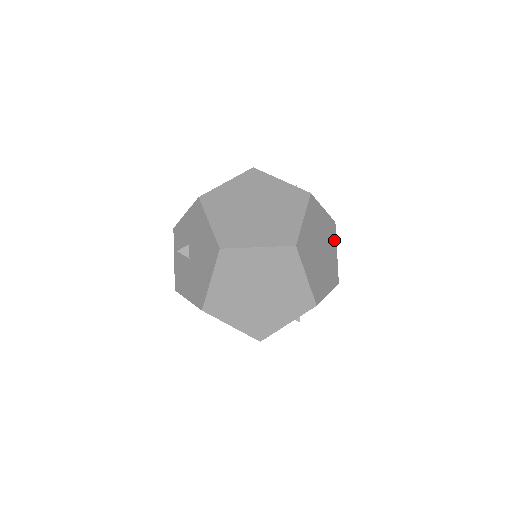
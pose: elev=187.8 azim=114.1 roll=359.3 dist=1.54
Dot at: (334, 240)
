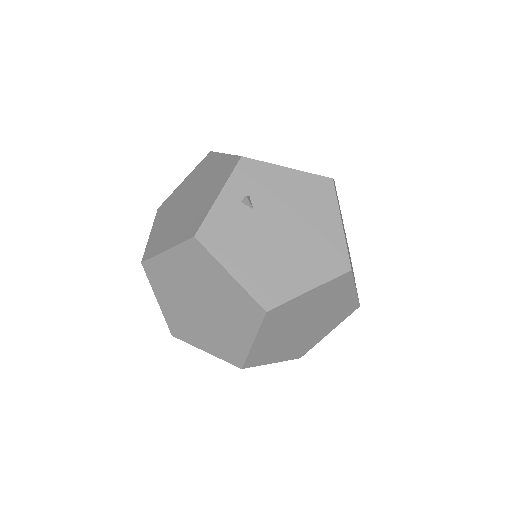
Dot at: occluded
